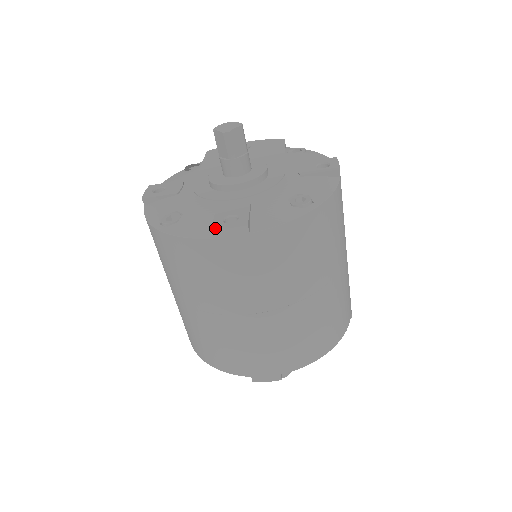
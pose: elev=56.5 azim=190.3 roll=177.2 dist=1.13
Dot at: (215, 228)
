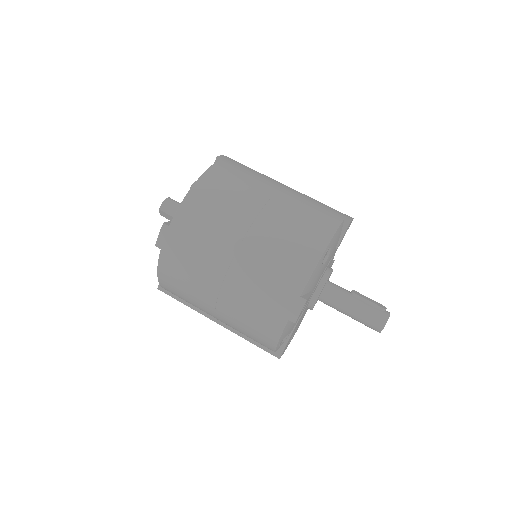
Dot at: (217, 157)
